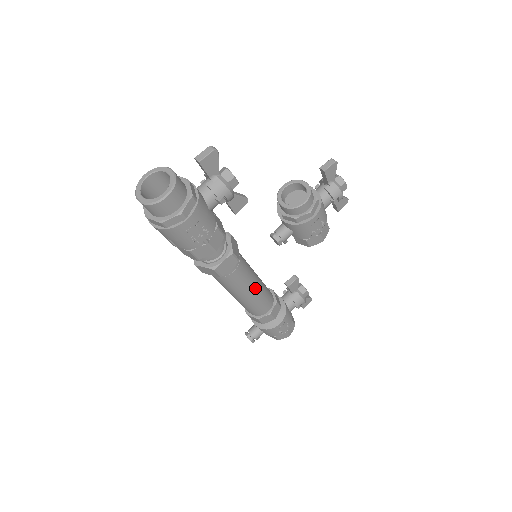
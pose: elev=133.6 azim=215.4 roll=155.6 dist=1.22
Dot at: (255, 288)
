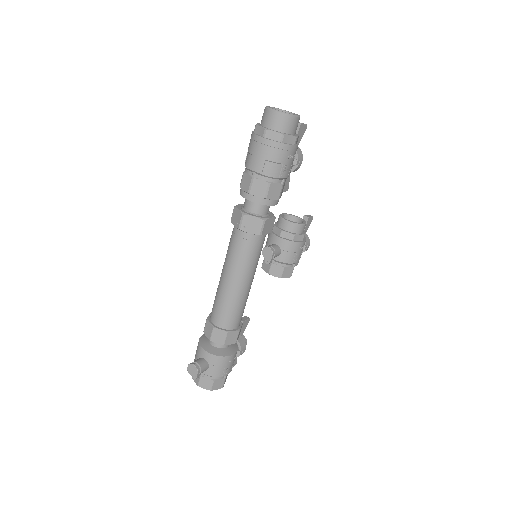
Dot at: occluded
